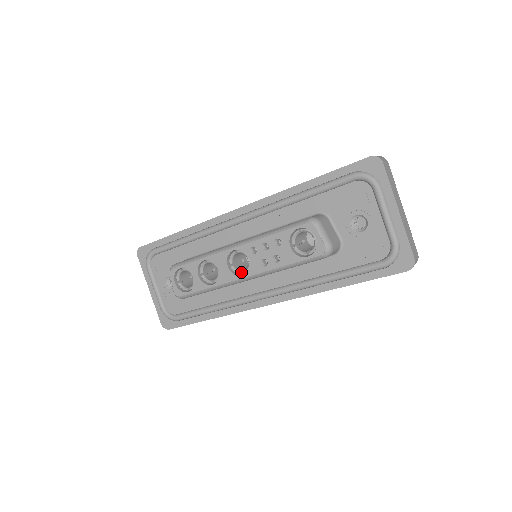
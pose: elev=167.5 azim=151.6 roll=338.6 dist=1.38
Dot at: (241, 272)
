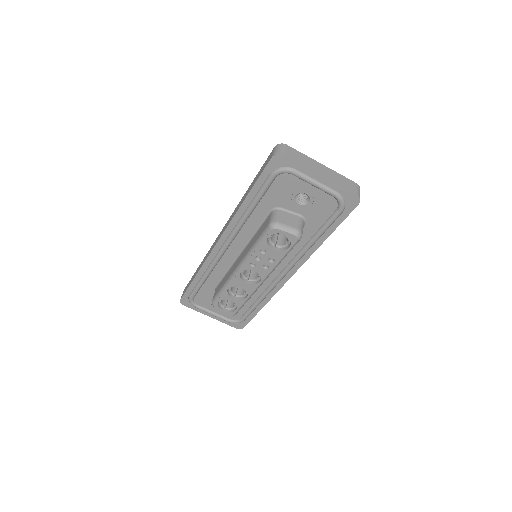
Dot at: (257, 280)
